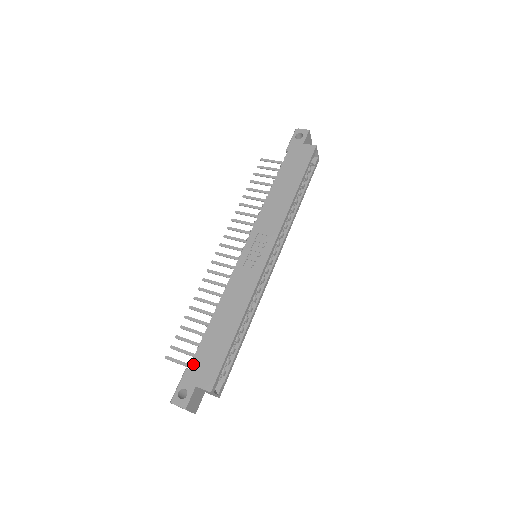
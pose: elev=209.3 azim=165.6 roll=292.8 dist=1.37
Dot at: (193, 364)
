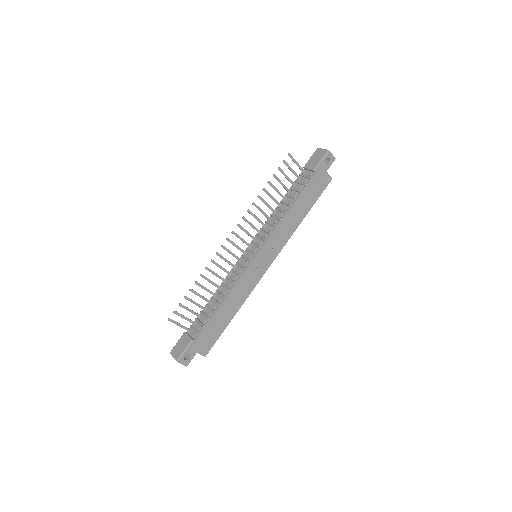
Dot at: (199, 338)
